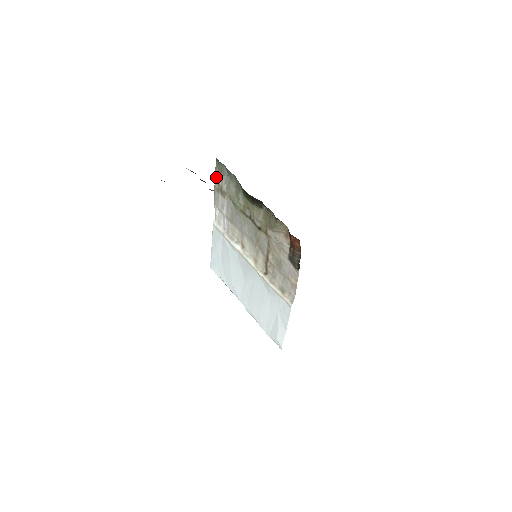
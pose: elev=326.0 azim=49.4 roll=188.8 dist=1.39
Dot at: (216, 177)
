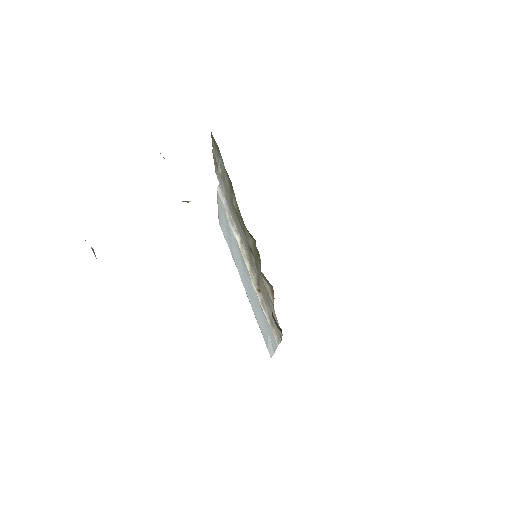
Dot at: (213, 149)
